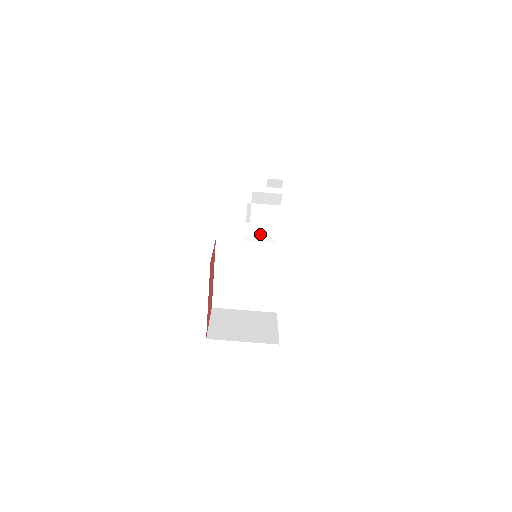
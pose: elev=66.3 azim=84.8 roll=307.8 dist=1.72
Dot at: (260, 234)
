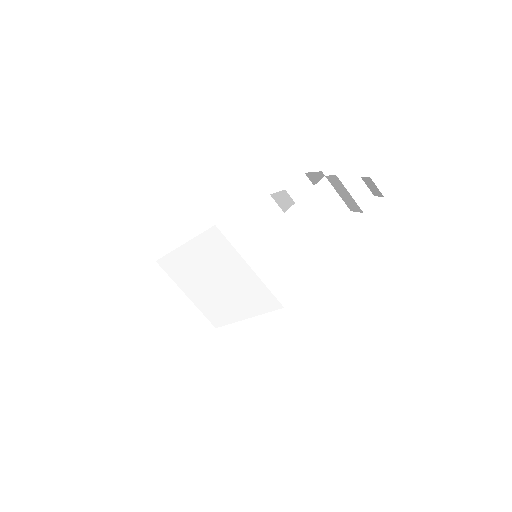
Dot at: occluded
